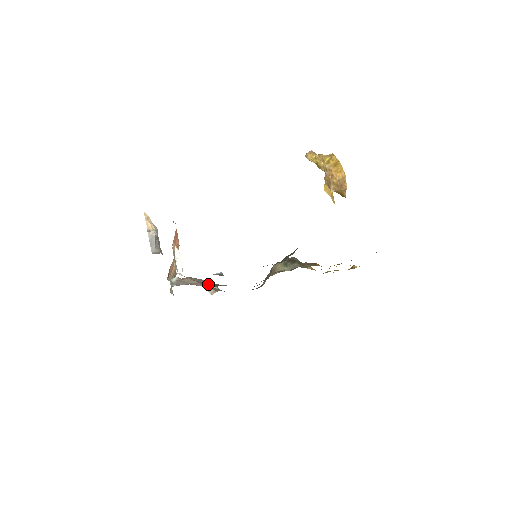
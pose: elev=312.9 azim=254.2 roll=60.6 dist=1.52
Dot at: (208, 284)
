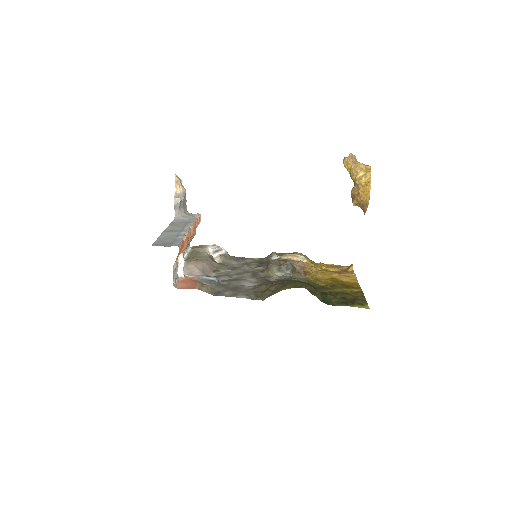
Dot at: (208, 272)
